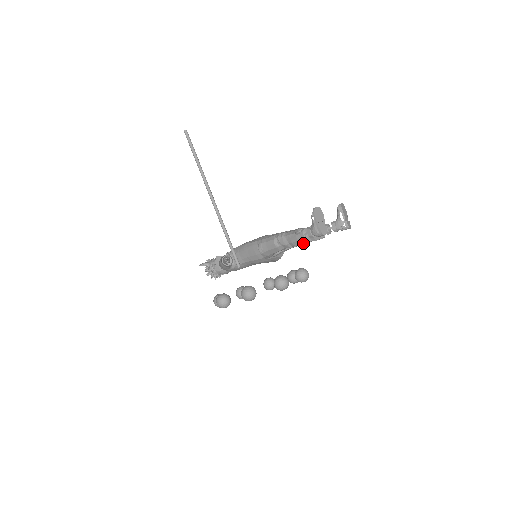
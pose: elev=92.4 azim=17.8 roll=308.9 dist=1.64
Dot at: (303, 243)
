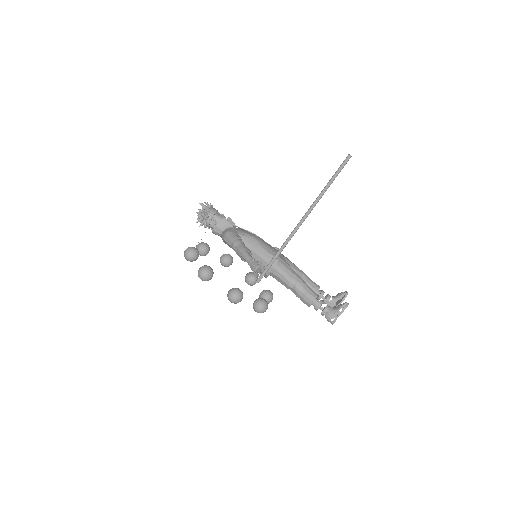
Dot at: occluded
